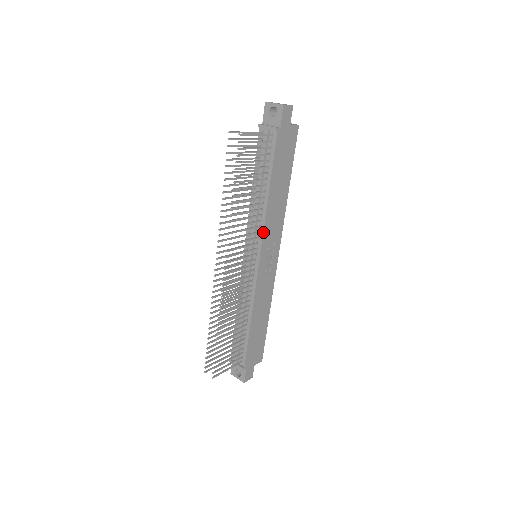
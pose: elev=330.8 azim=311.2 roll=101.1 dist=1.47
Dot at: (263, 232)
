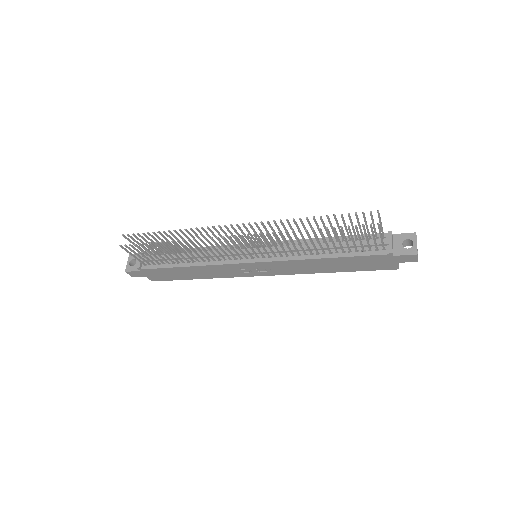
Dot at: (283, 260)
